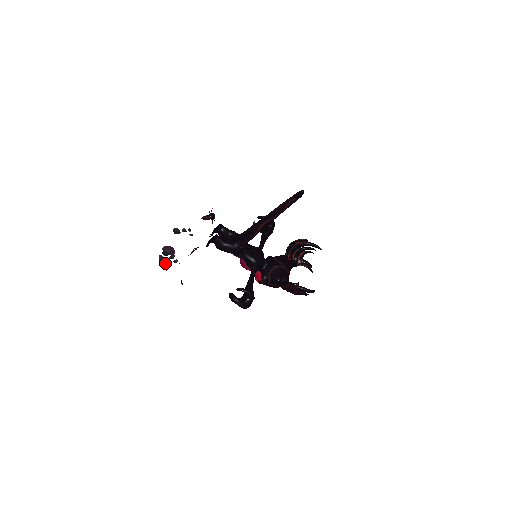
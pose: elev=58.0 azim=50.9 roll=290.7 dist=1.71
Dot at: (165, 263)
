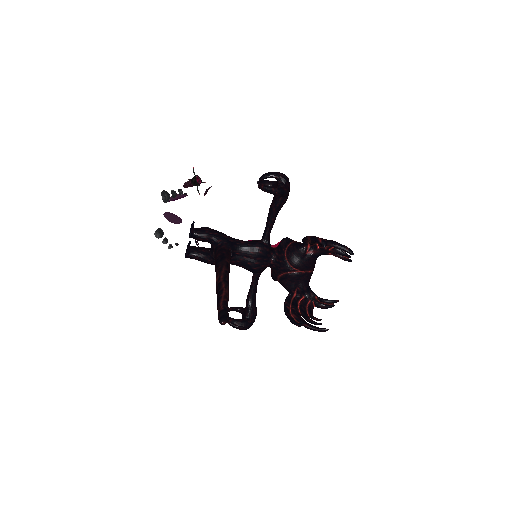
Dot at: (173, 222)
